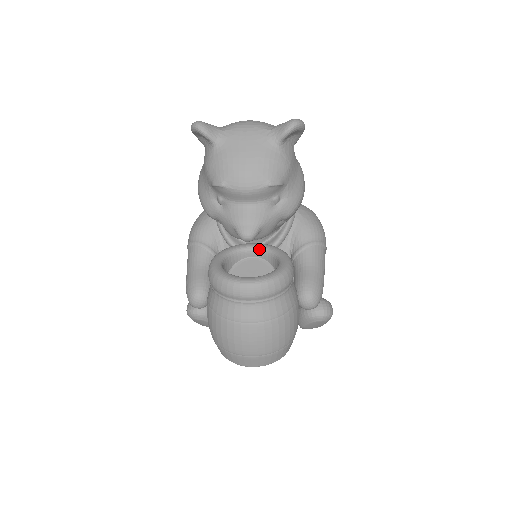
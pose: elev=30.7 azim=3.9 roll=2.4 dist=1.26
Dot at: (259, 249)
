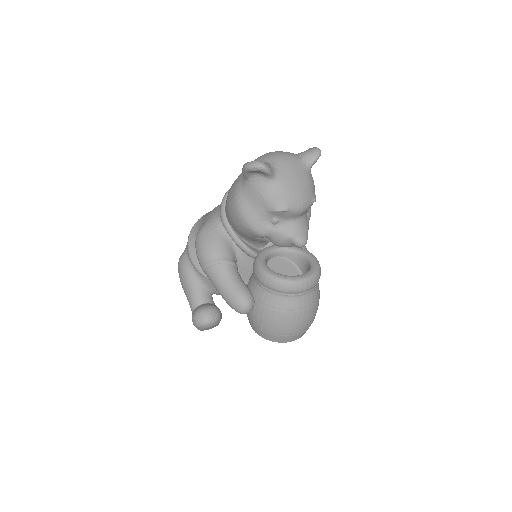
Dot at: (278, 250)
